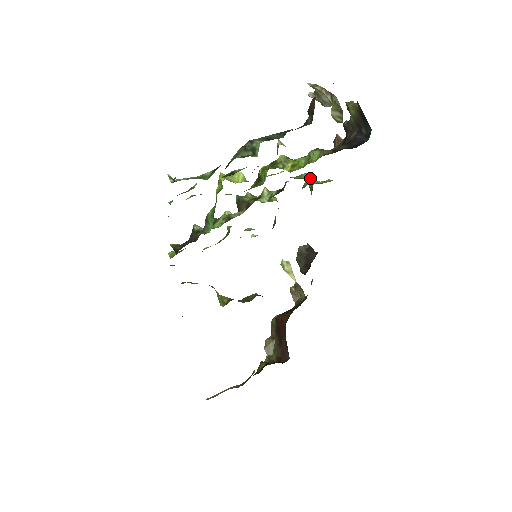
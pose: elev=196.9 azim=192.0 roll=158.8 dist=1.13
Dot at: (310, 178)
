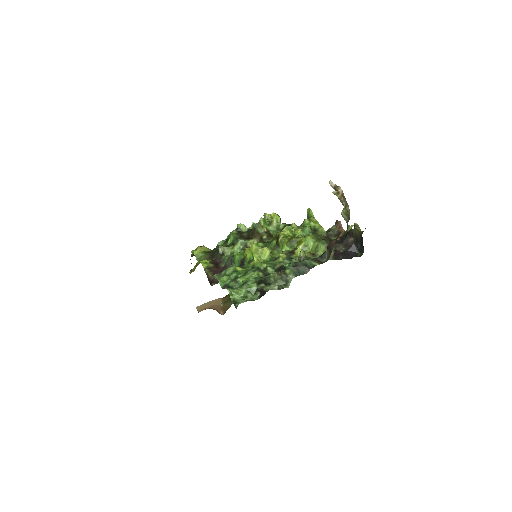
Dot at: (309, 209)
